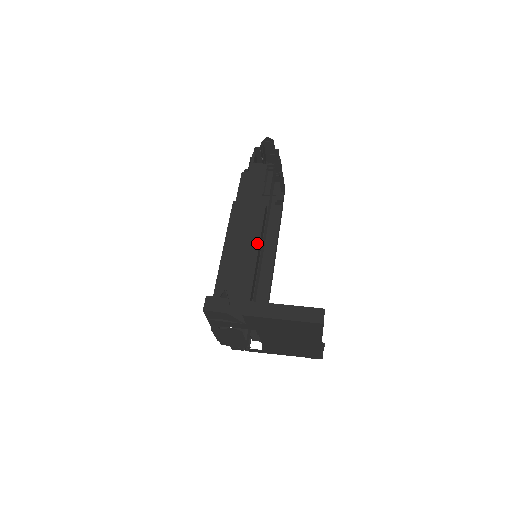
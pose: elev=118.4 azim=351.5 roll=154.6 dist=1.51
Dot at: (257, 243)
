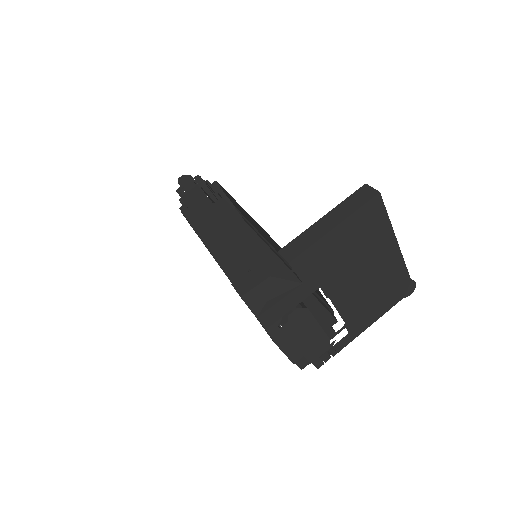
Dot at: (243, 224)
